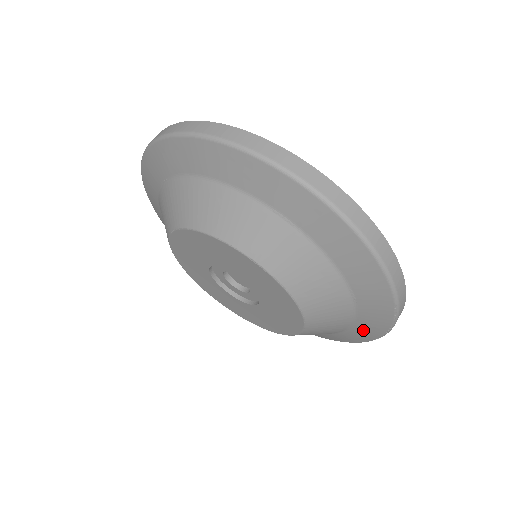
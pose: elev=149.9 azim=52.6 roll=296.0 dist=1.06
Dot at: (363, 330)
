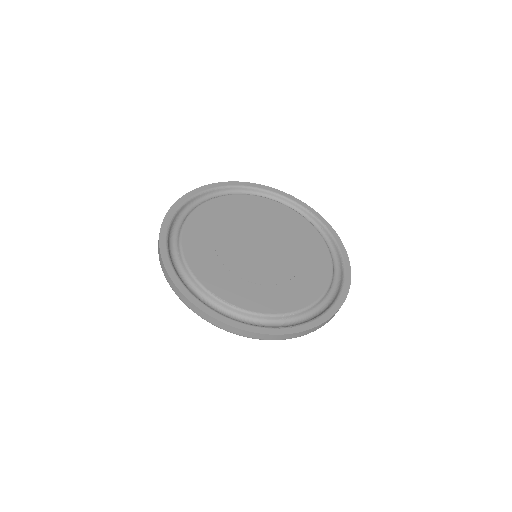
Dot at: occluded
